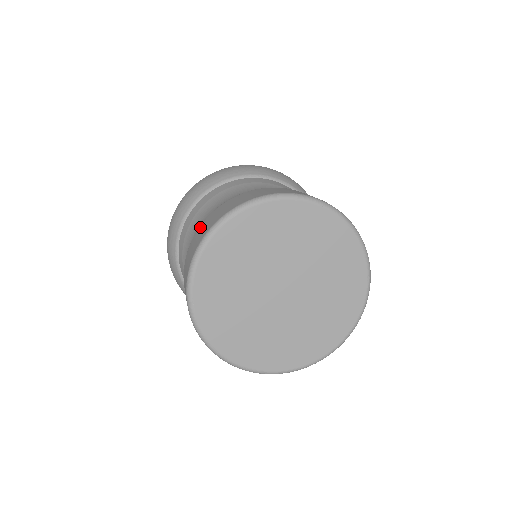
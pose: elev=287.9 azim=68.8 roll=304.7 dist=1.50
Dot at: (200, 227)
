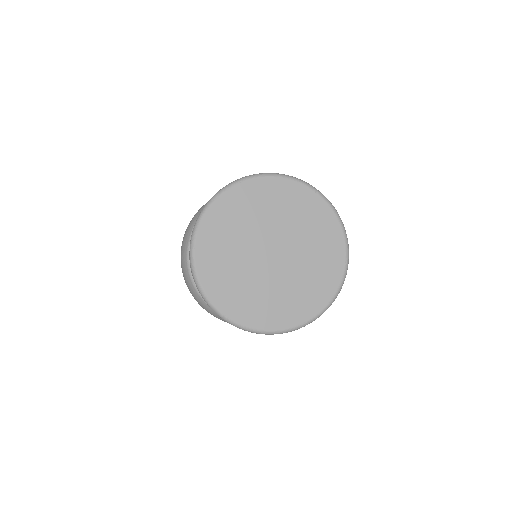
Dot at: occluded
